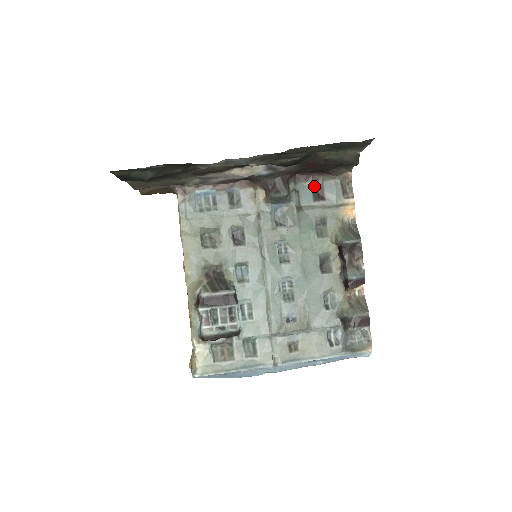
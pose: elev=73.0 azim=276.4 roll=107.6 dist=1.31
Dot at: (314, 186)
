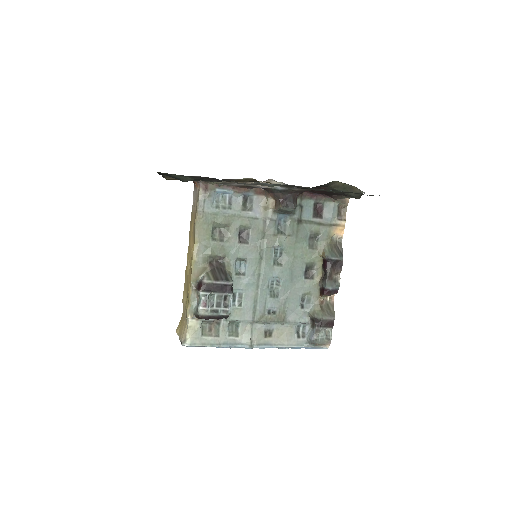
Dot at: (316, 204)
